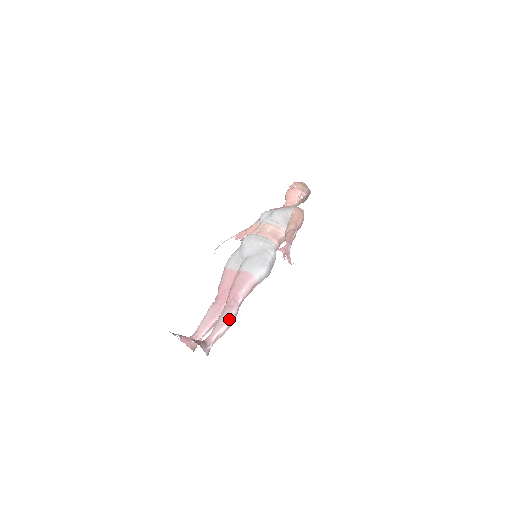
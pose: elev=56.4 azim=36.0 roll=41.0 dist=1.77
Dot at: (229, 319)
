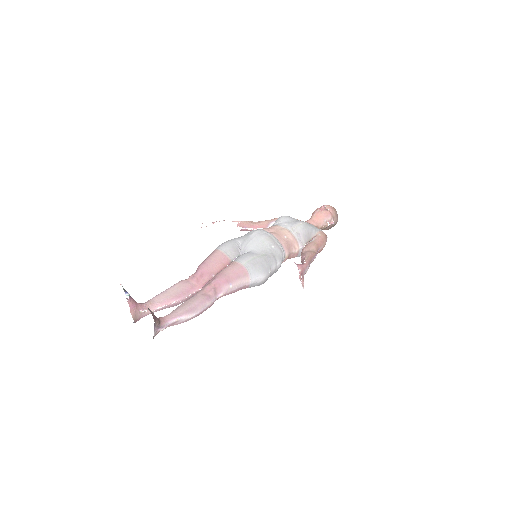
Dot at: (199, 309)
